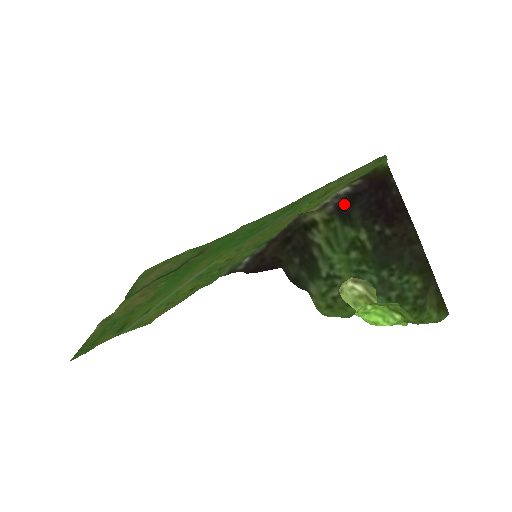
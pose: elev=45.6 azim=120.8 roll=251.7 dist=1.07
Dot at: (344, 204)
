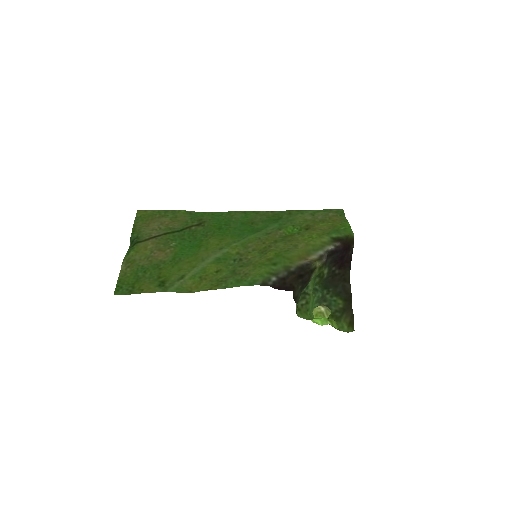
Dot at: (327, 255)
